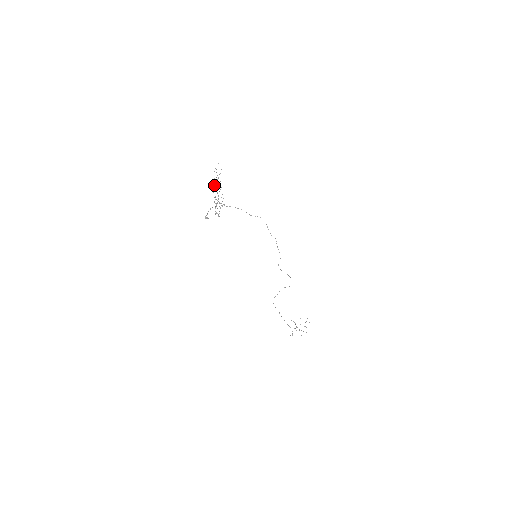
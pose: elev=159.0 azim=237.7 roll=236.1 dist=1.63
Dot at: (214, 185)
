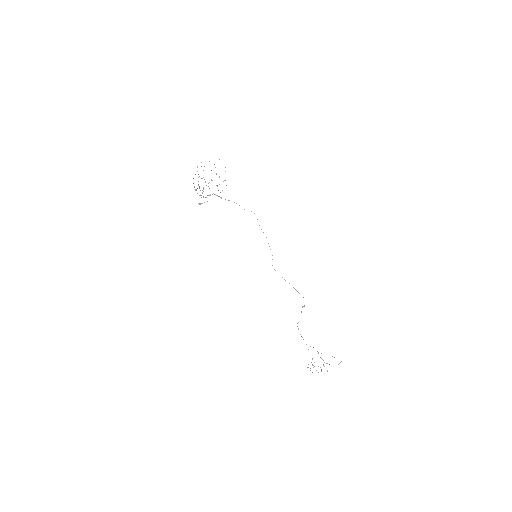
Dot at: occluded
